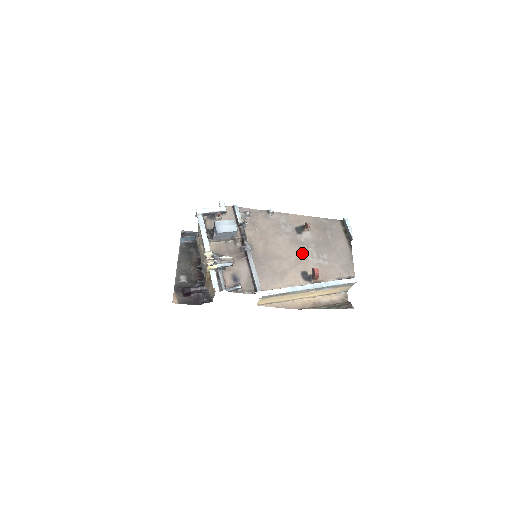
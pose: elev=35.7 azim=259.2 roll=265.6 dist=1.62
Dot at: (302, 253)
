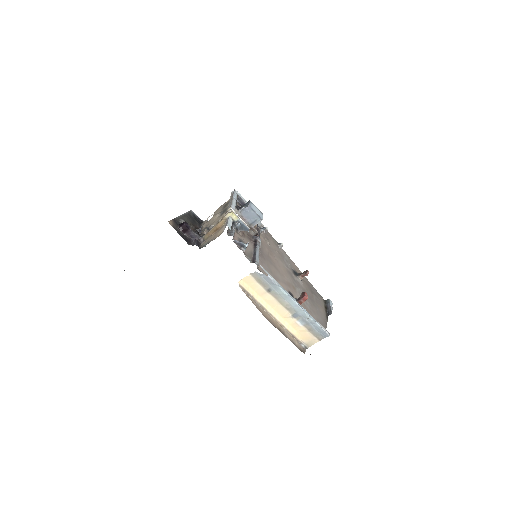
Dot at: (293, 284)
